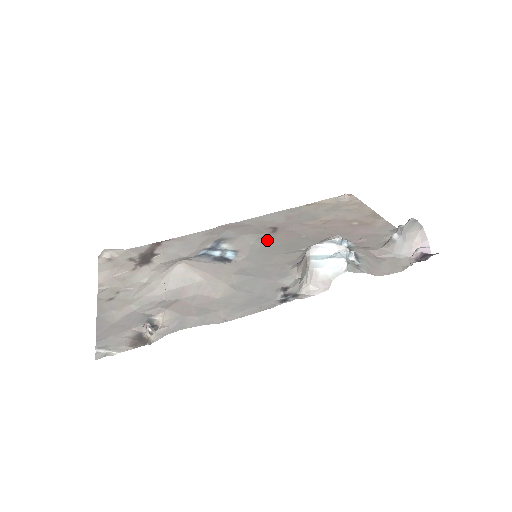
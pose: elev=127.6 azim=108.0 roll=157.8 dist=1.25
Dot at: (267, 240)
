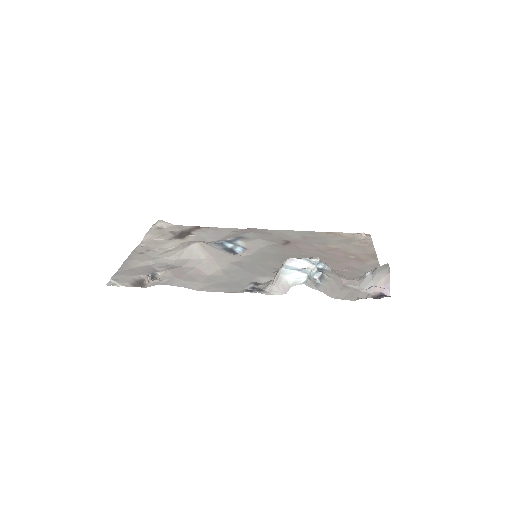
Dot at: (274, 248)
